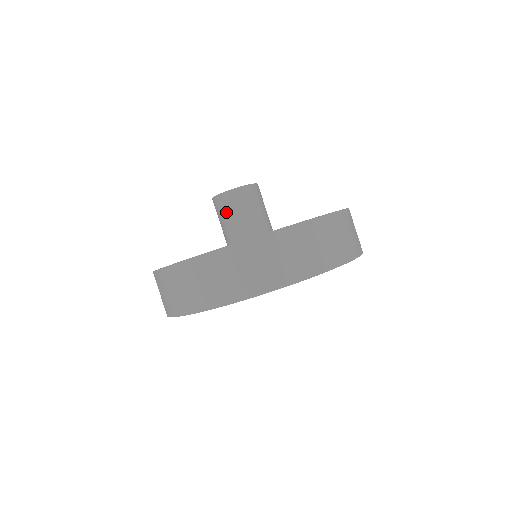
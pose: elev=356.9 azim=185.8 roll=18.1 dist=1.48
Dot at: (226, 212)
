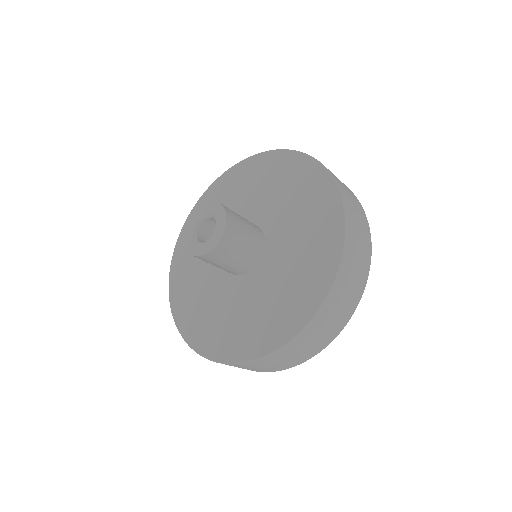
Dot at: (217, 263)
